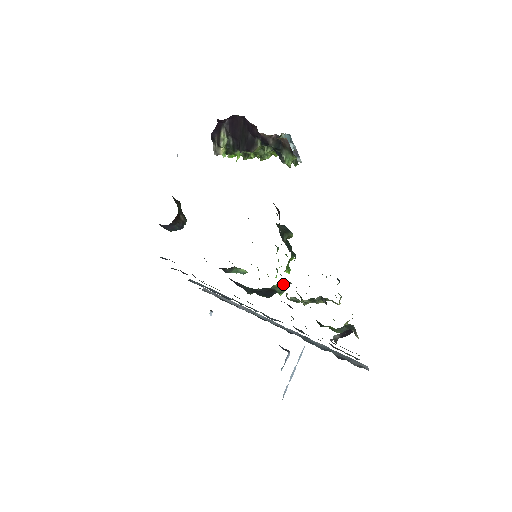
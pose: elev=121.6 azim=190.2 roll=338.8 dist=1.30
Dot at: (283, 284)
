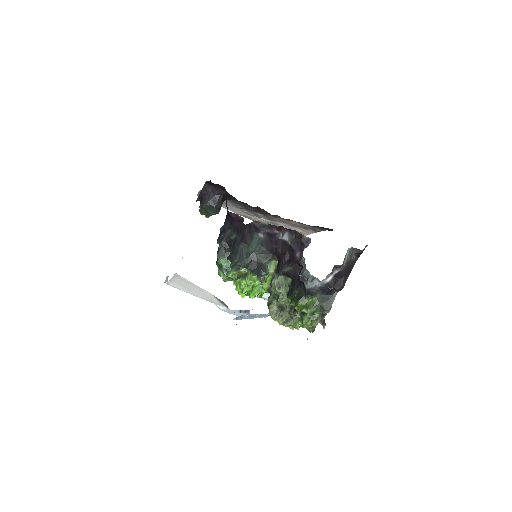
Dot at: (267, 279)
